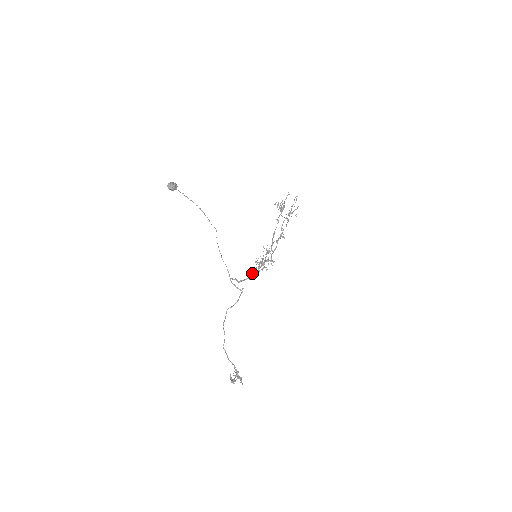
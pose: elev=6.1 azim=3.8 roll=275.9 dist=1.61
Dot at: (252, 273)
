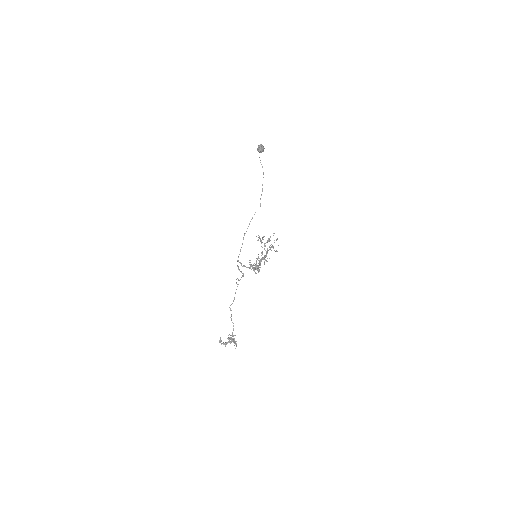
Dot at: (252, 266)
